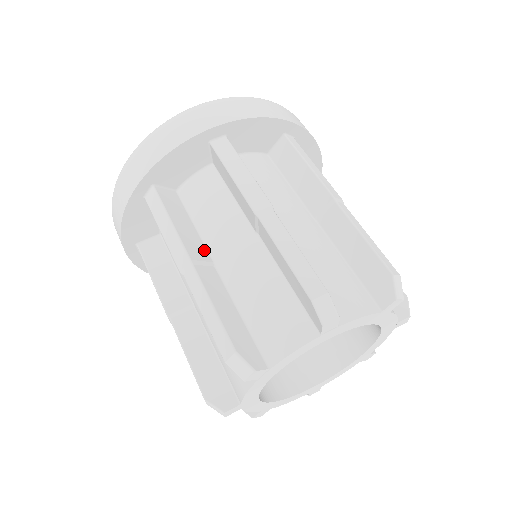
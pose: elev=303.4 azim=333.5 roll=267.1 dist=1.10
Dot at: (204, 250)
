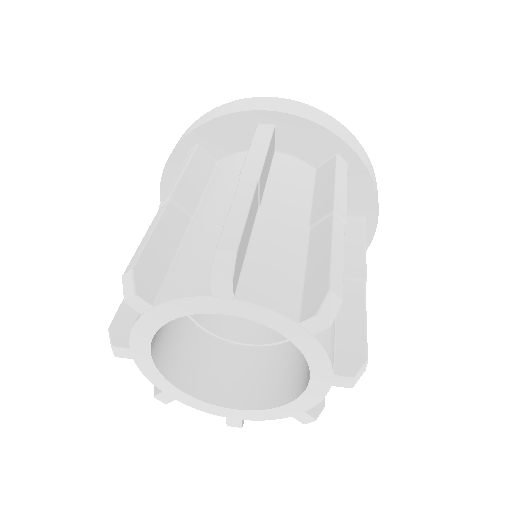
Dot at: occluded
